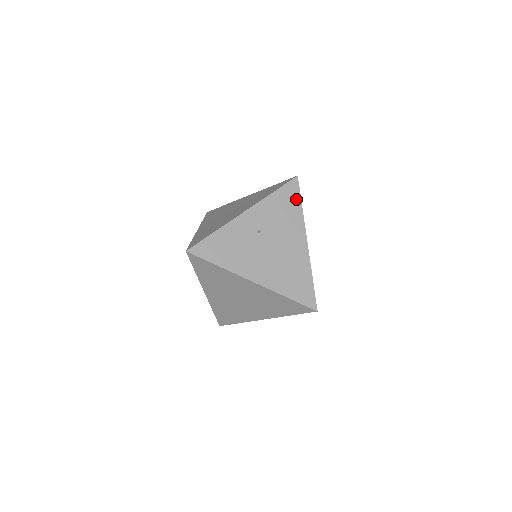
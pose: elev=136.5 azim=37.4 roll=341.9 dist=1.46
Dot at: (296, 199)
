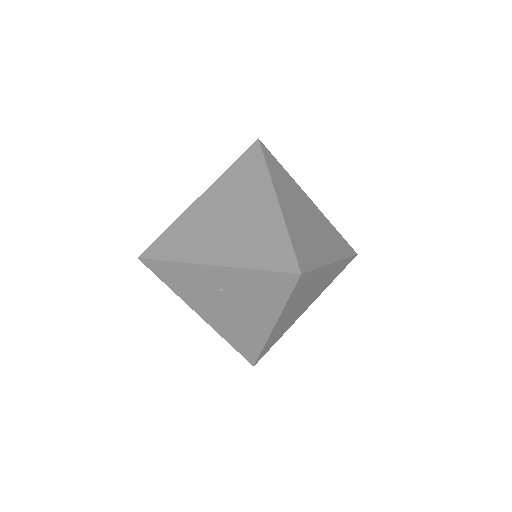
Dot at: (283, 292)
